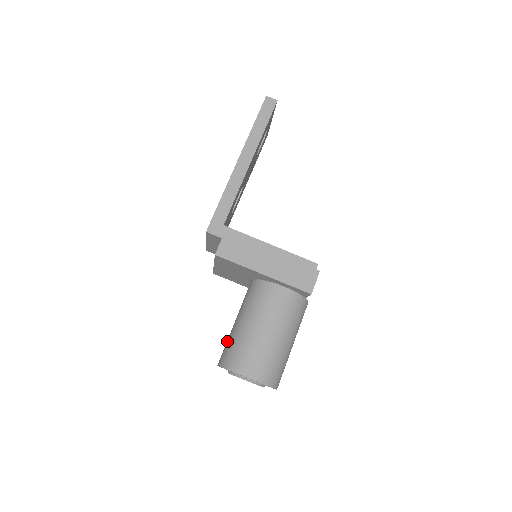
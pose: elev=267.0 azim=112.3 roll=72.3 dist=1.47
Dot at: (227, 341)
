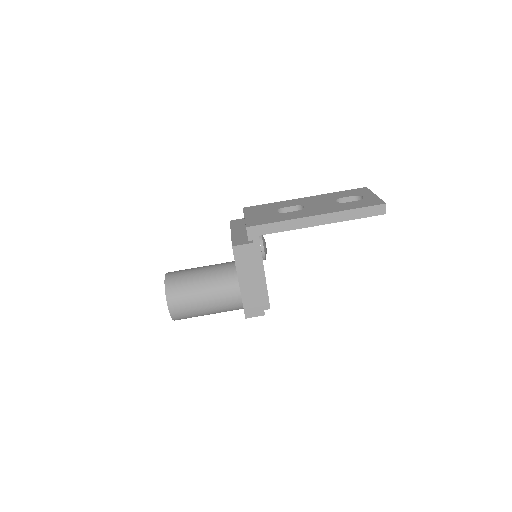
Dot at: (184, 273)
